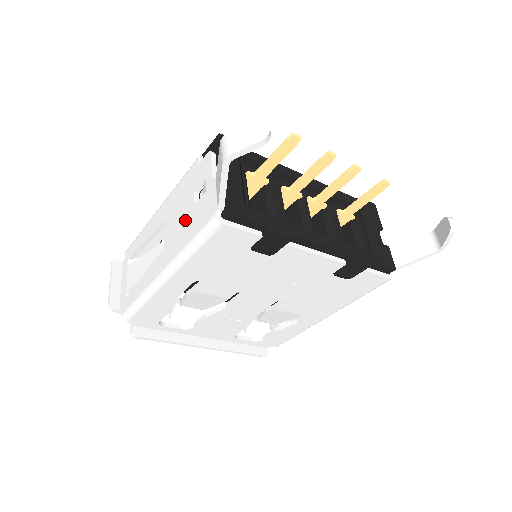
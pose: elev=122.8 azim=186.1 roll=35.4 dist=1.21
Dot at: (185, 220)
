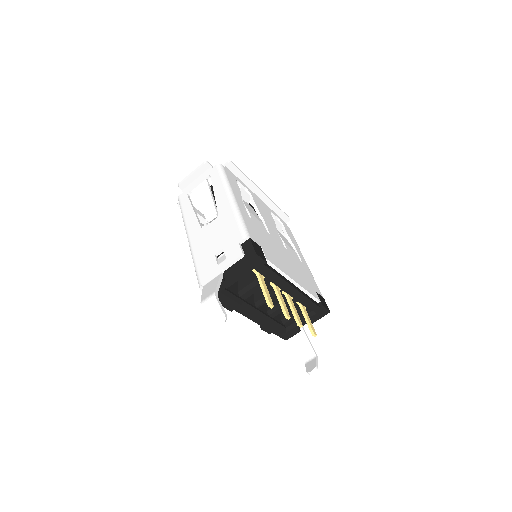
Dot at: (209, 248)
